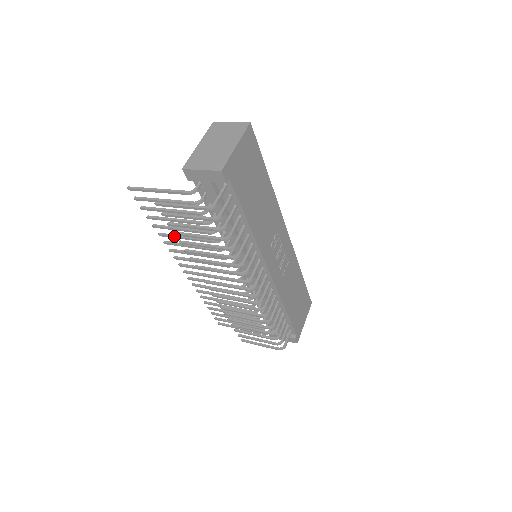
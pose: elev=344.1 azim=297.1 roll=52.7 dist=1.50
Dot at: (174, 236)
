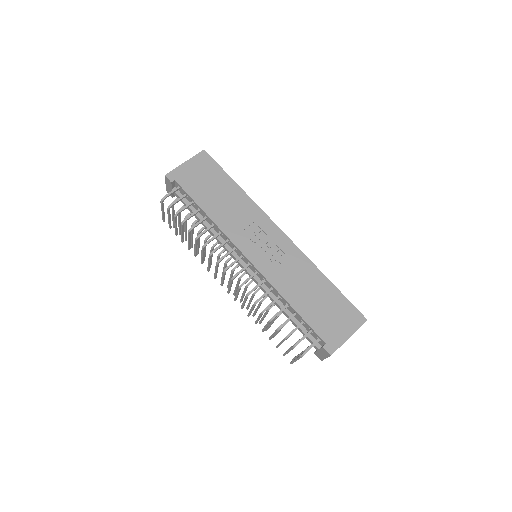
Dot at: occluded
